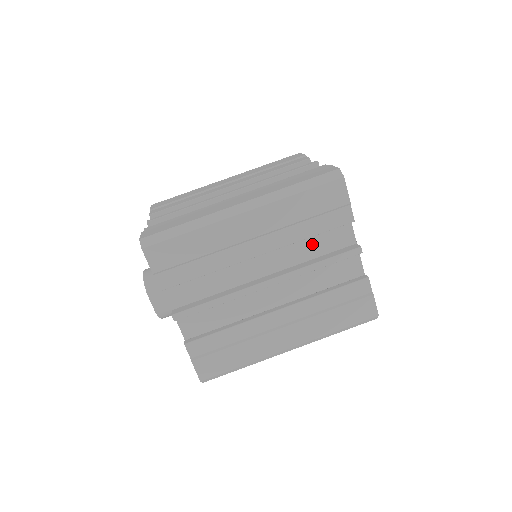
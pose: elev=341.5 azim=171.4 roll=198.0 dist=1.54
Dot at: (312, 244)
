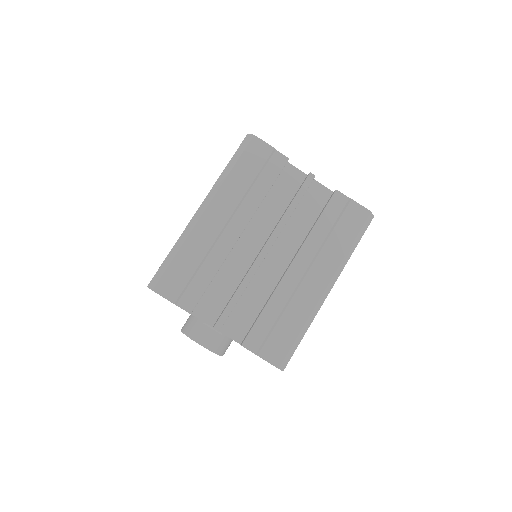
Dot at: (275, 200)
